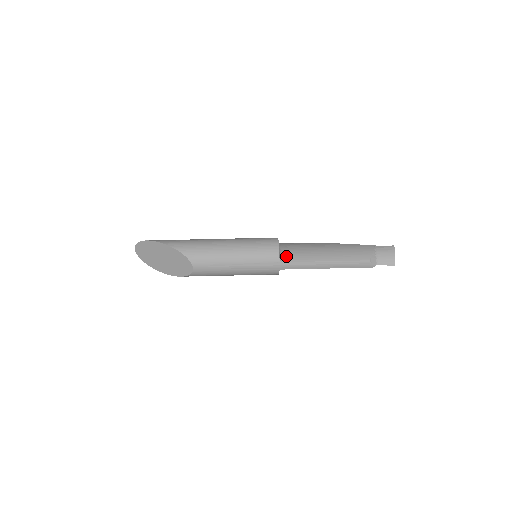
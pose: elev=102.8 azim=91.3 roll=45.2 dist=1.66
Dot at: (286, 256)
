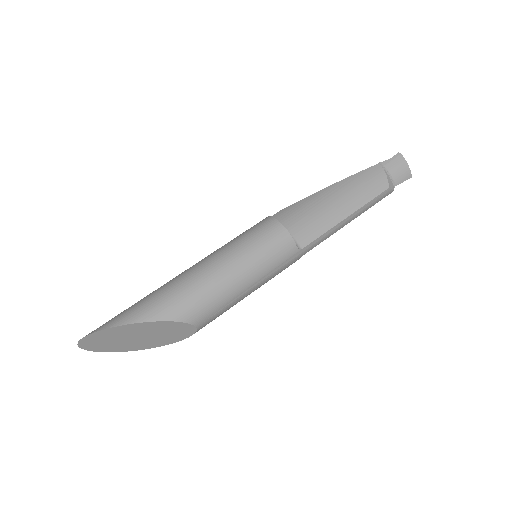
Dot at: (300, 238)
